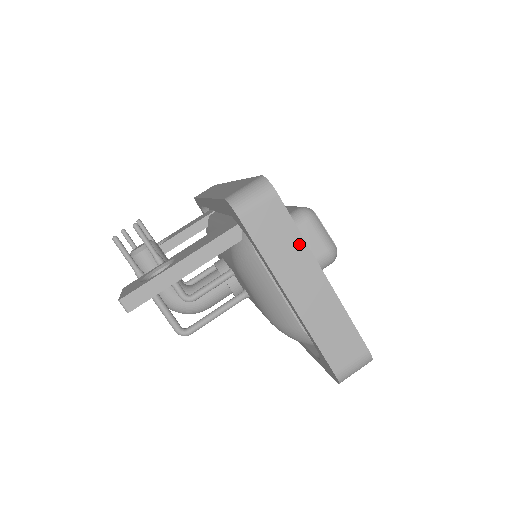
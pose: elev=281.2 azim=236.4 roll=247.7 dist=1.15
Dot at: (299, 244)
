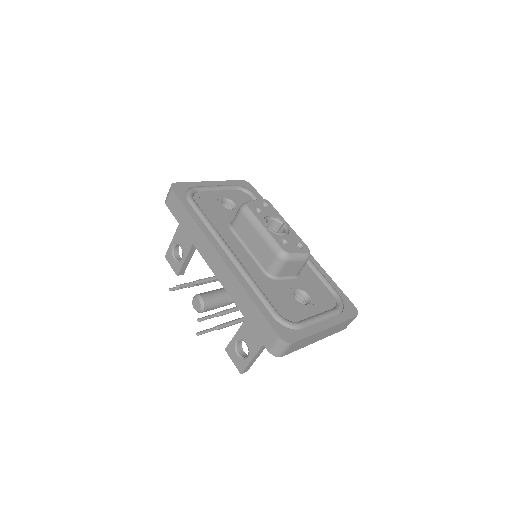
Dot at: (311, 337)
